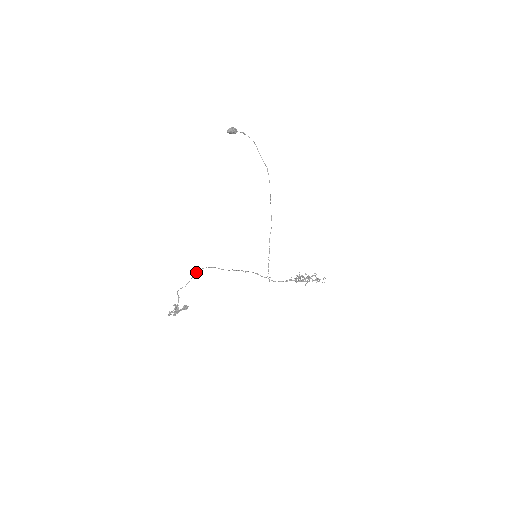
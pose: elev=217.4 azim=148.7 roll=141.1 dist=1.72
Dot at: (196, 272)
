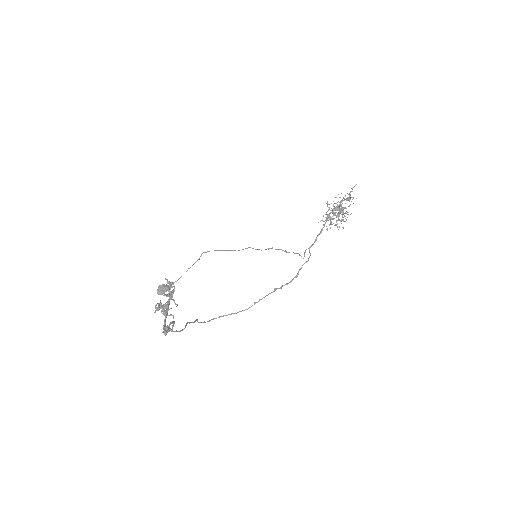
Dot at: occluded
